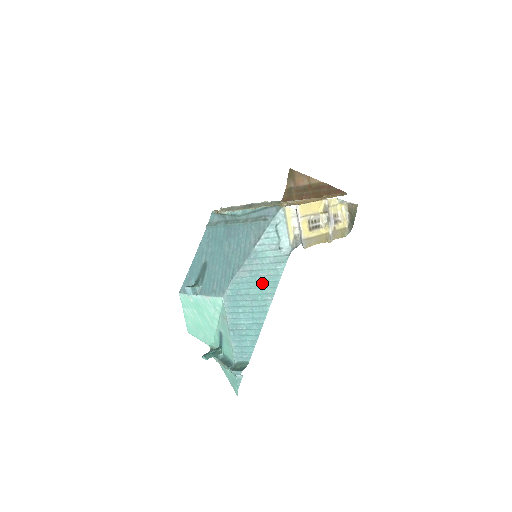
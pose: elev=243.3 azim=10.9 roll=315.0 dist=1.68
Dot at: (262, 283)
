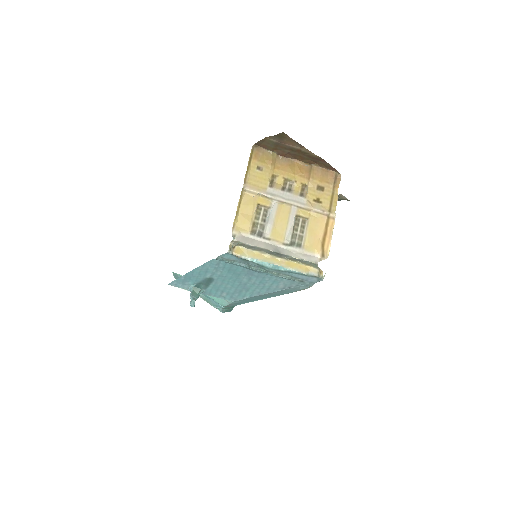
Dot at: occluded
